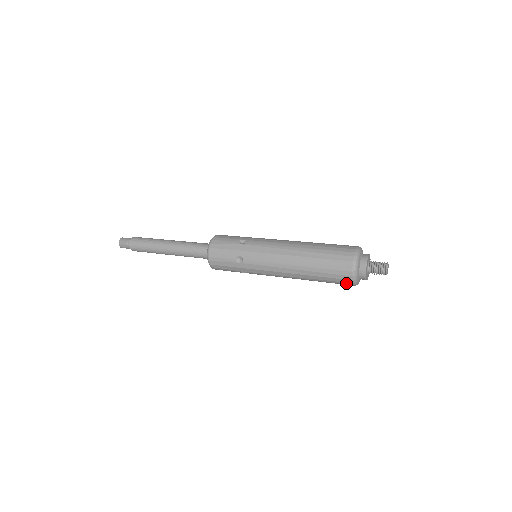
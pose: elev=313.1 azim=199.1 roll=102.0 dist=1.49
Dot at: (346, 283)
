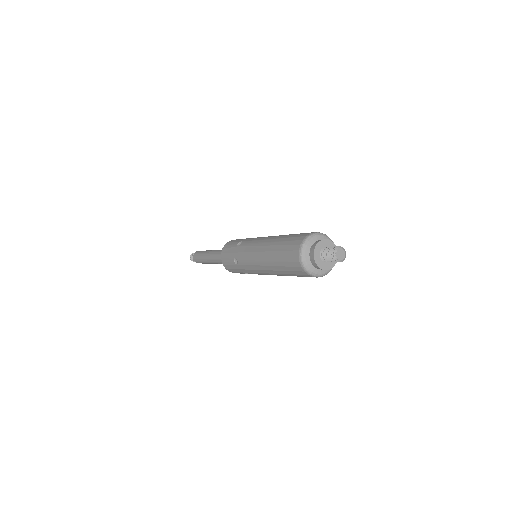
Dot at: (306, 275)
